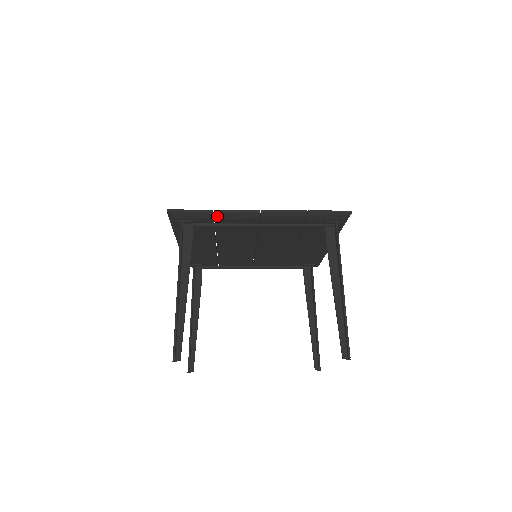
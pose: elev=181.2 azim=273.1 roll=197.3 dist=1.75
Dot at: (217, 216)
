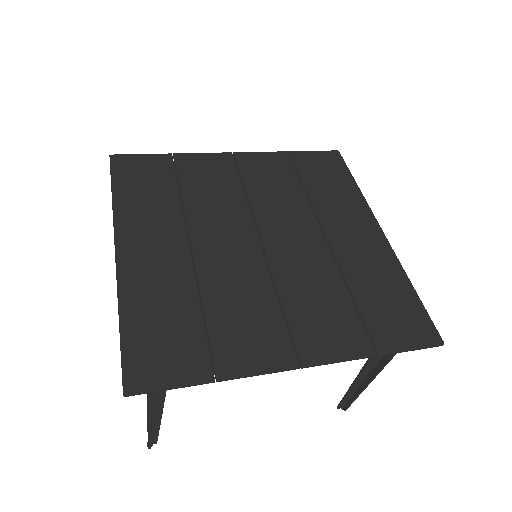
Dot at: (220, 373)
